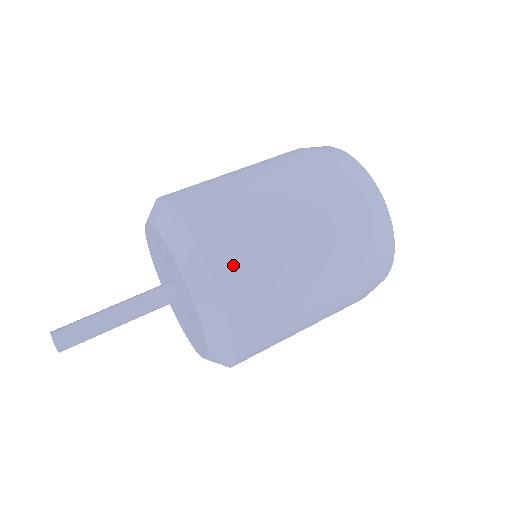
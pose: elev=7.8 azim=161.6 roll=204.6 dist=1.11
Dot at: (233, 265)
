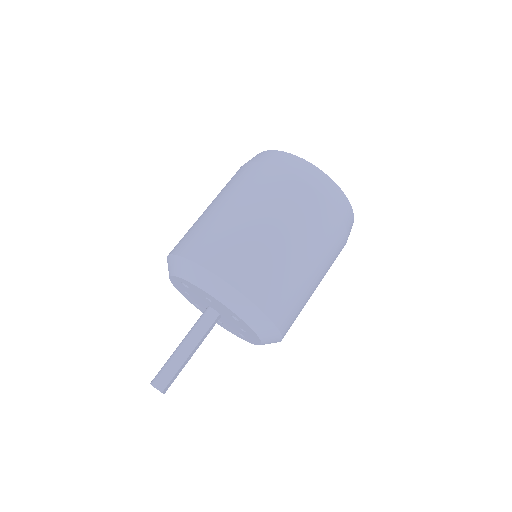
Dot at: (222, 258)
